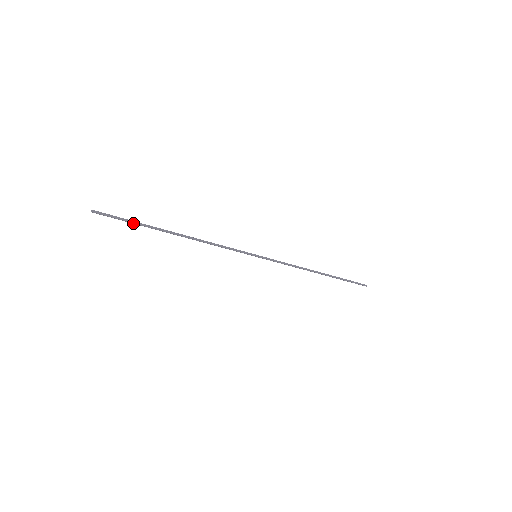
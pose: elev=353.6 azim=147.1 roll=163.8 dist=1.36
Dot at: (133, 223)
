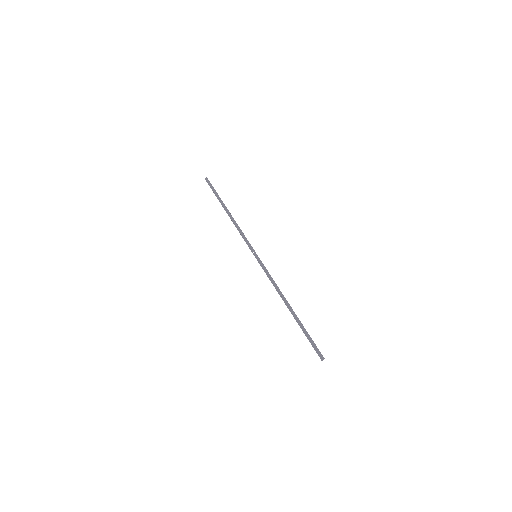
Dot at: (215, 192)
